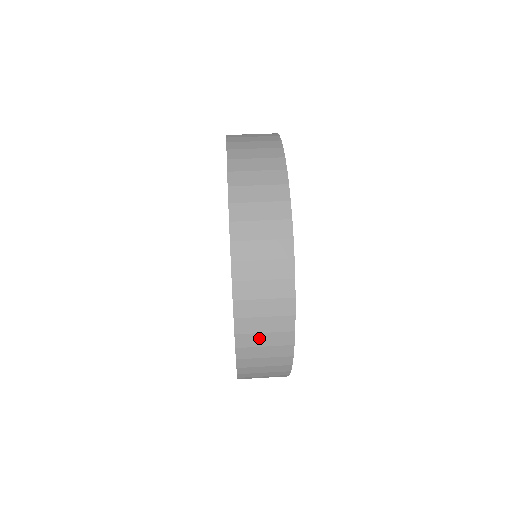
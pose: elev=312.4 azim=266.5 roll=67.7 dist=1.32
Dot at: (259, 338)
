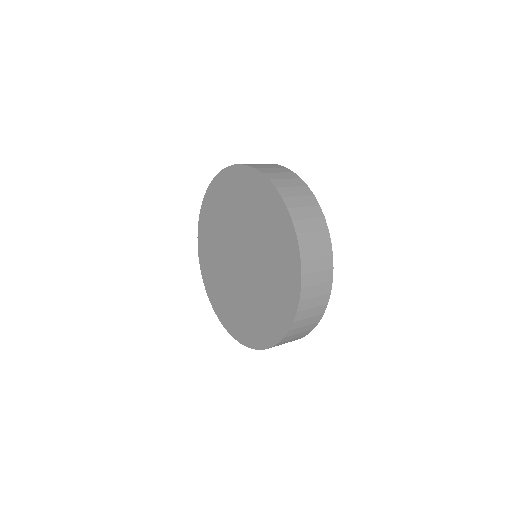
Dot at: (278, 175)
